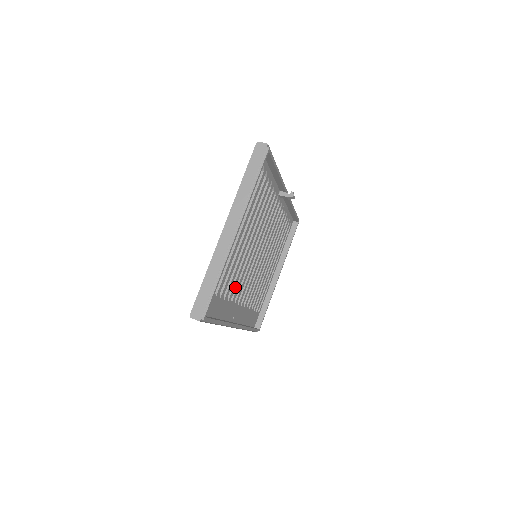
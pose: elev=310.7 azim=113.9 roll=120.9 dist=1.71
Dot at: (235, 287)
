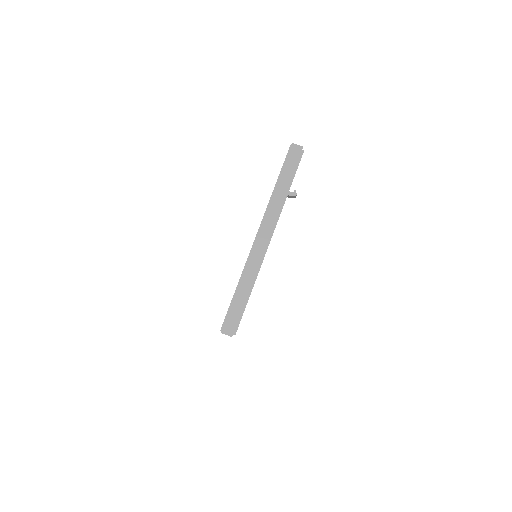
Dot at: occluded
